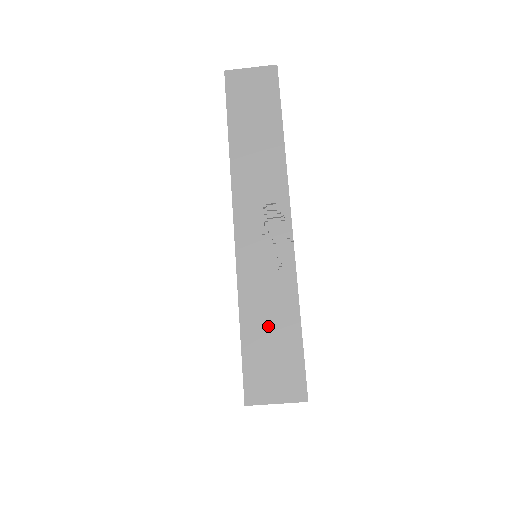
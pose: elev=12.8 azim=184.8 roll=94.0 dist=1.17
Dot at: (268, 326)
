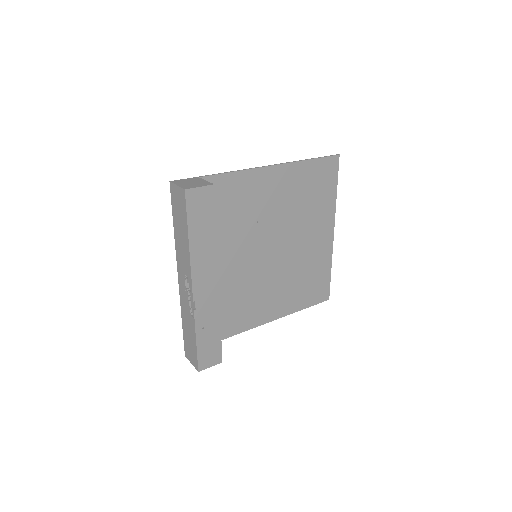
Dot at: (188, 332)
